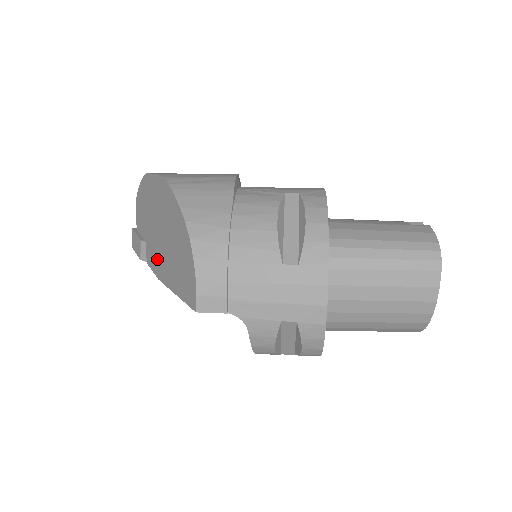
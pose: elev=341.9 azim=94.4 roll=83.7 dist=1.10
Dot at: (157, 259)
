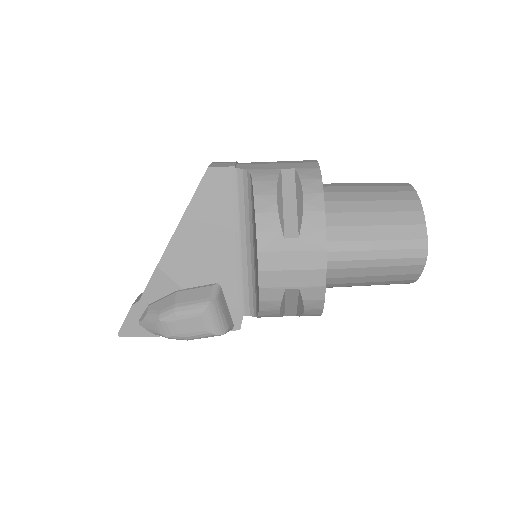
Dot at: occluded
